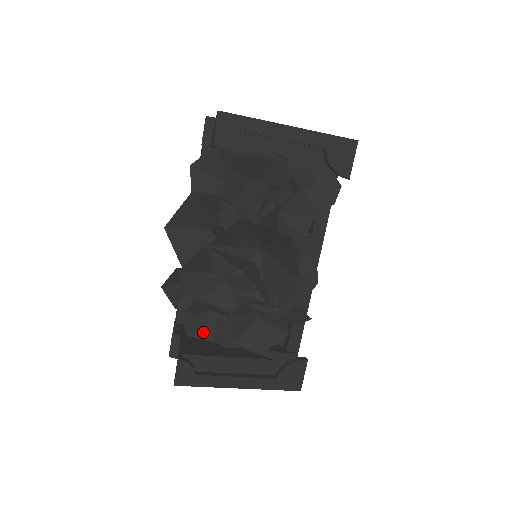
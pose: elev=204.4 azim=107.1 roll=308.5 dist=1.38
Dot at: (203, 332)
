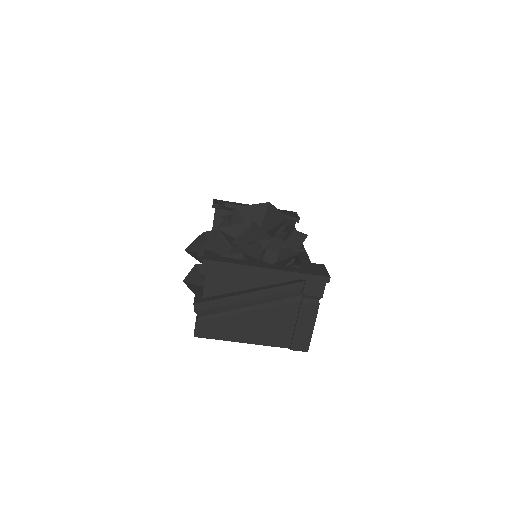
Dot at: occluded
